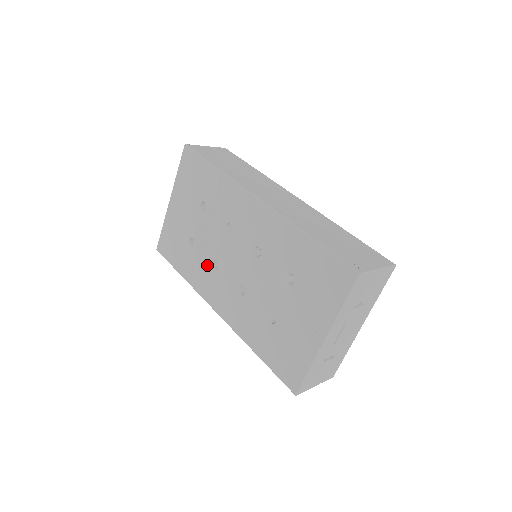
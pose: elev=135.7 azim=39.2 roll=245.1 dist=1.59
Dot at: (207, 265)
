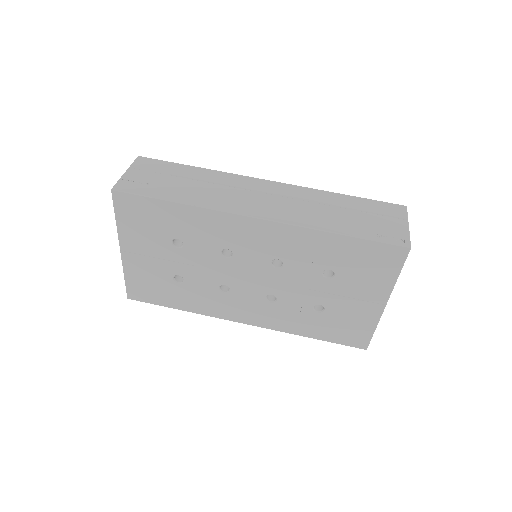
Dot at: (213, 292)
